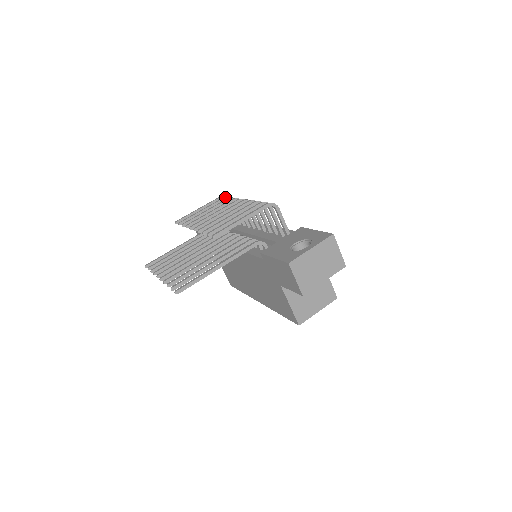
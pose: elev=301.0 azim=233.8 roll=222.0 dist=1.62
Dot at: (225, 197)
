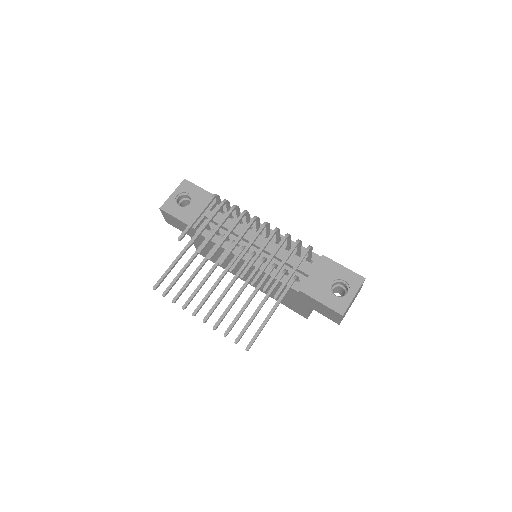
Dot at: (224, 203)
